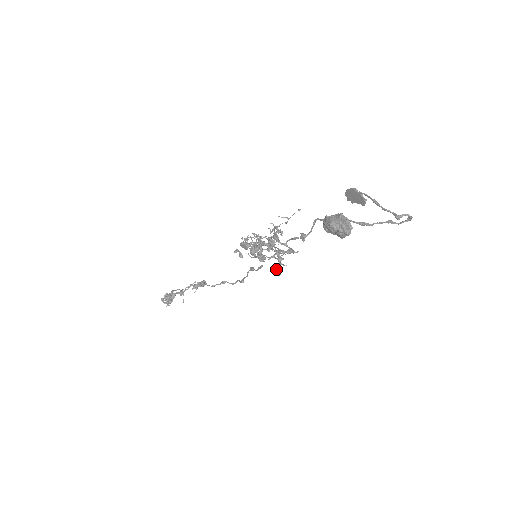
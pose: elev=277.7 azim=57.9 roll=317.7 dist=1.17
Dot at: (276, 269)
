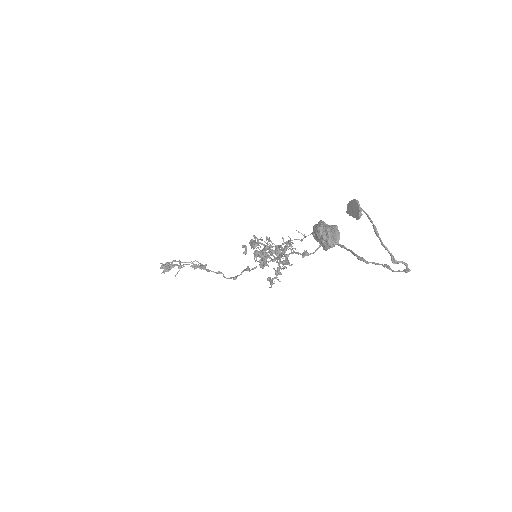
Dot at: (270, 281)
